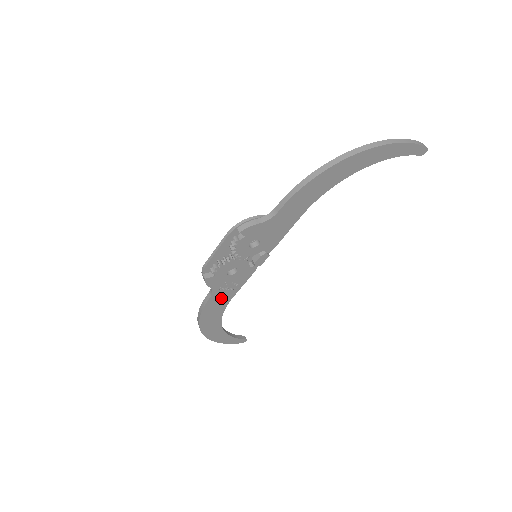
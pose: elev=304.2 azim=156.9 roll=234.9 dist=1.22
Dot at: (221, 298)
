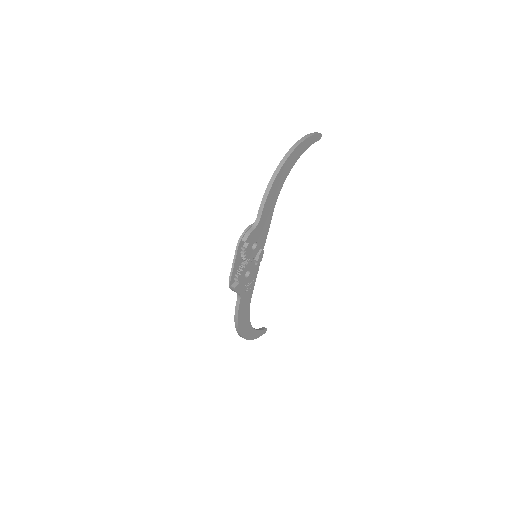
Dot at: (246, 299)
